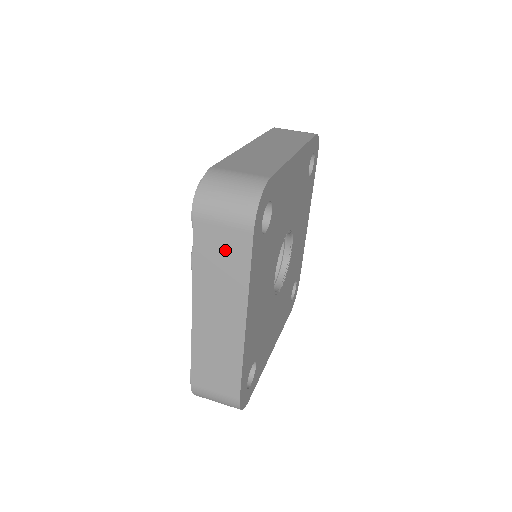
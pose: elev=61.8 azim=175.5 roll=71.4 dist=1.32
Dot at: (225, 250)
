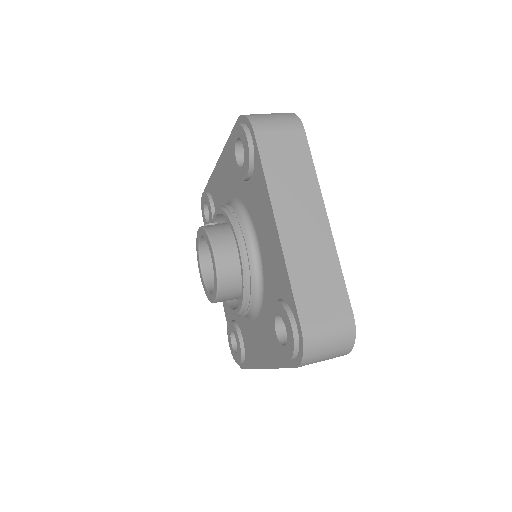
Dot at: occluded
